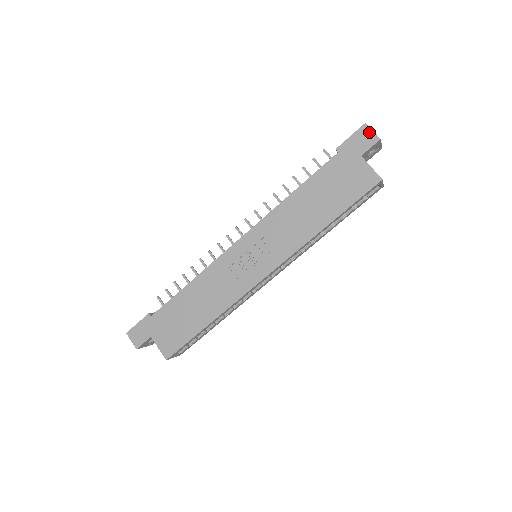
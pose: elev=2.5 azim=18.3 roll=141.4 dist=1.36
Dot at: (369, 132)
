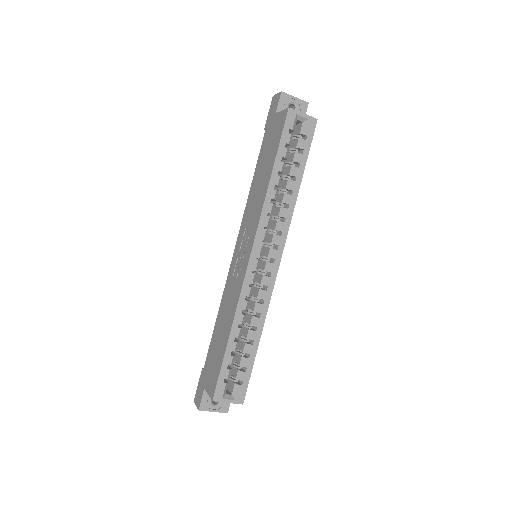
Dot at: (275, 97)
